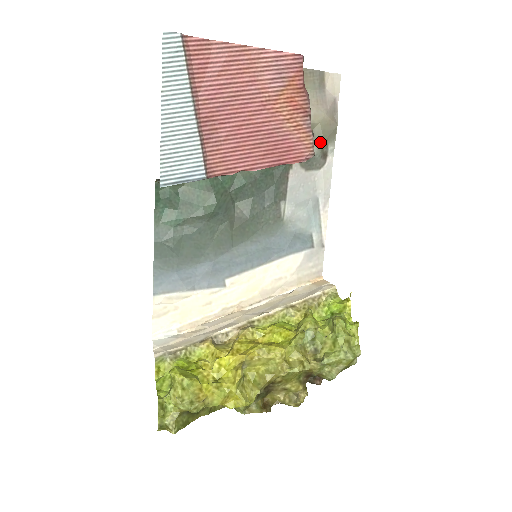
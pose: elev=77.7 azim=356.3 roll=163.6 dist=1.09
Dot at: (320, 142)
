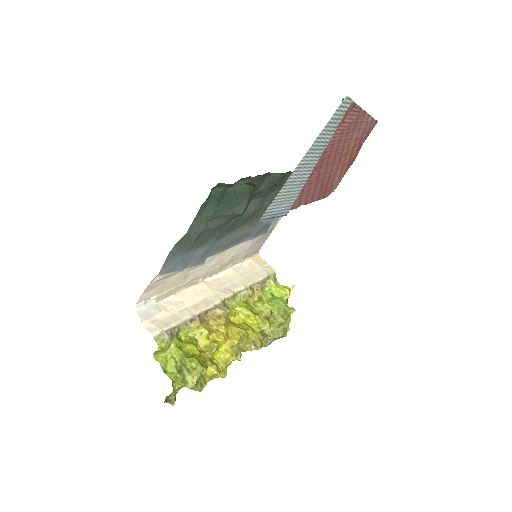
Dot at: occluded
